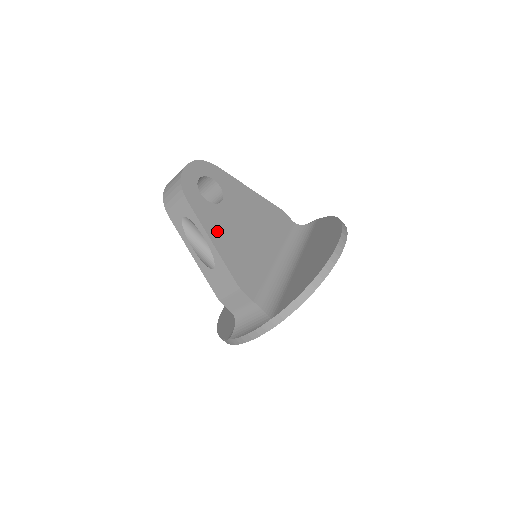
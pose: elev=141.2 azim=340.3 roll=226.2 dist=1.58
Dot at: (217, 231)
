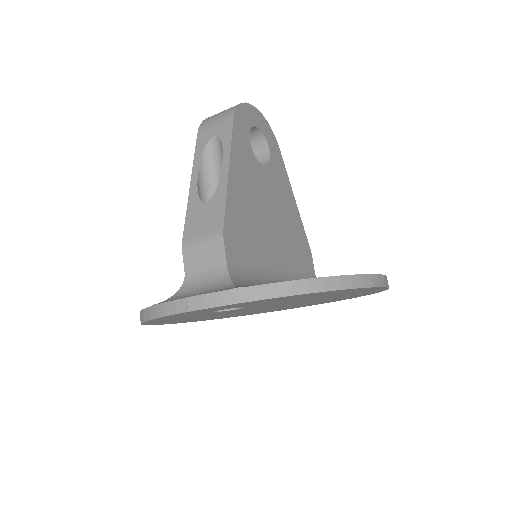
Dot at: (241, 172)
